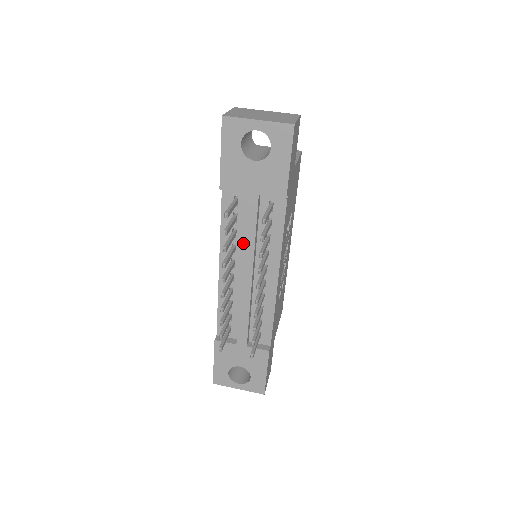
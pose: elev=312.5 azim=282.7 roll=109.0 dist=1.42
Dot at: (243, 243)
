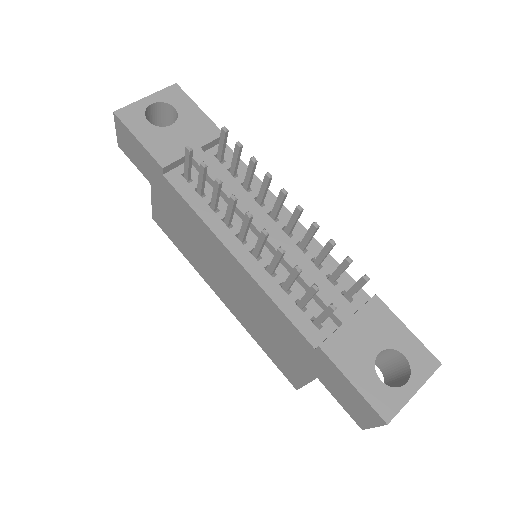
Dot at: occluded
